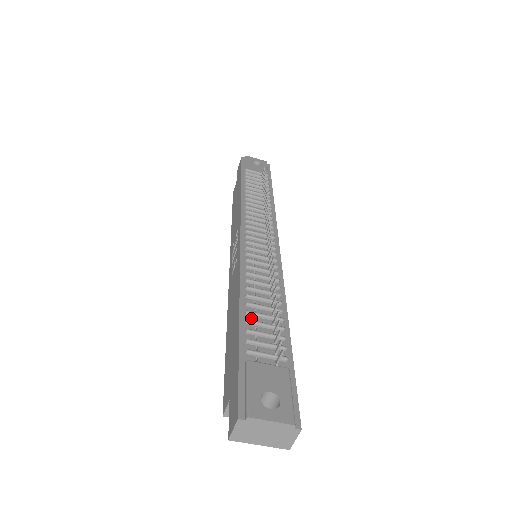
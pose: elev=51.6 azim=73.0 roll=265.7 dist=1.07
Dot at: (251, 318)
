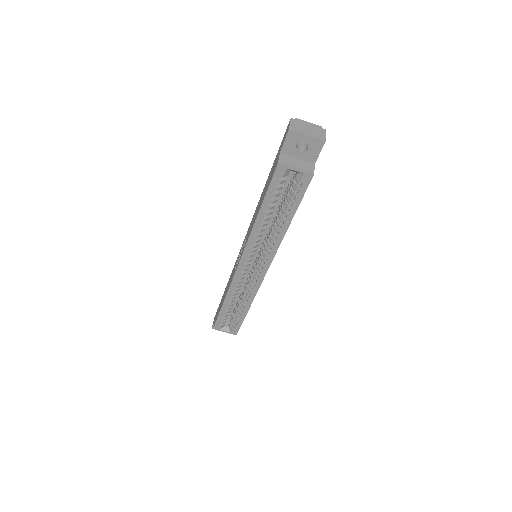
Dot at: occluded
